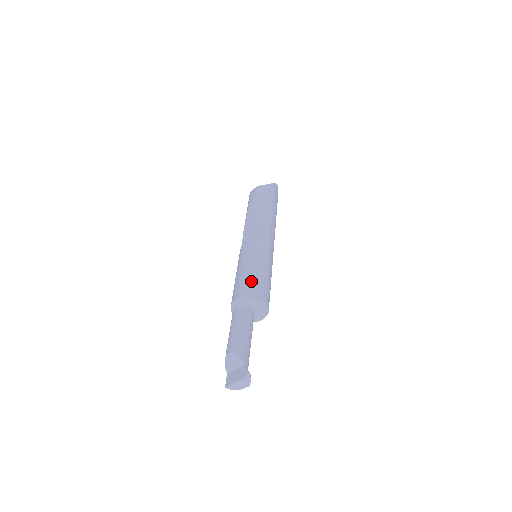
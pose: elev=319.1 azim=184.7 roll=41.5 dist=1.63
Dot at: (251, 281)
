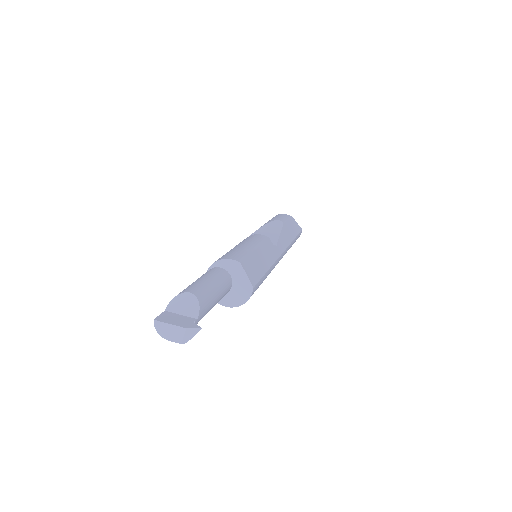
Dot at: (253, 262)
